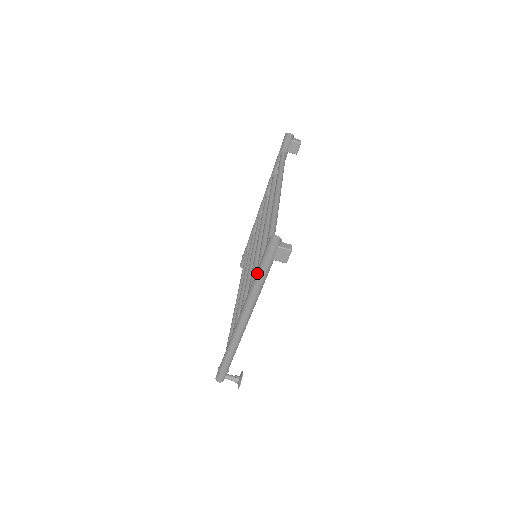
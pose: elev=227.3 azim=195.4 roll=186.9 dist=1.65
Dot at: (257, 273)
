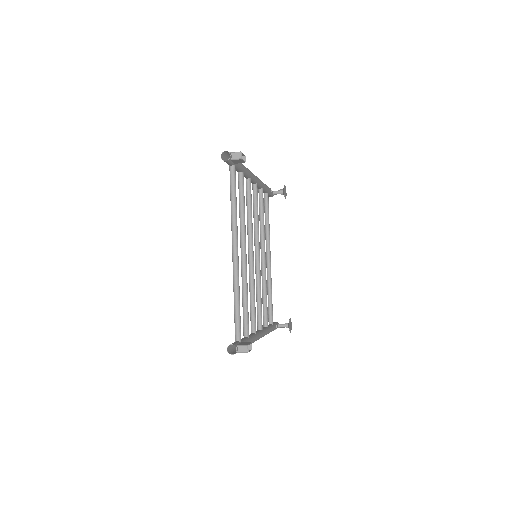
Dot at: occluded
